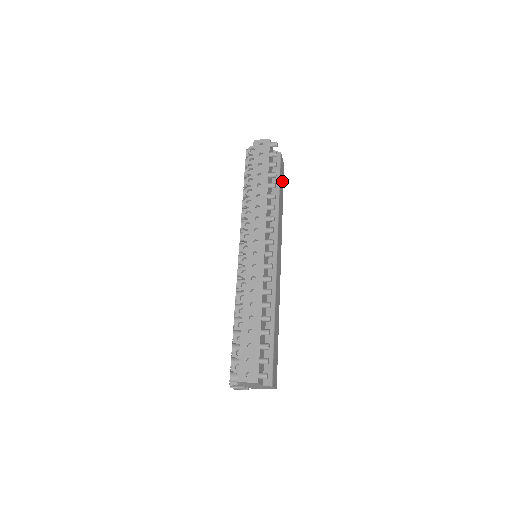
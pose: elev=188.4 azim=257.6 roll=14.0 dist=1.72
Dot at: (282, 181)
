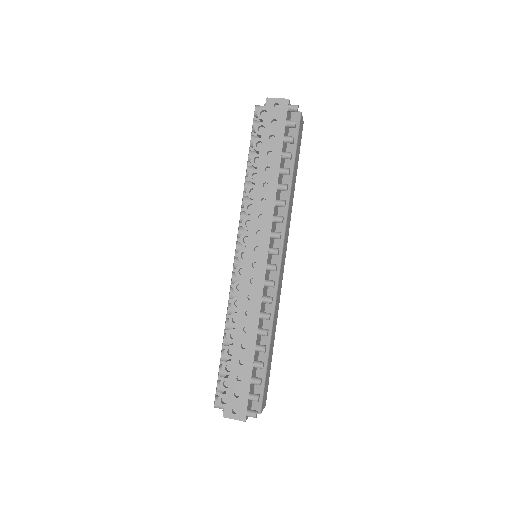
Dot at: (298, 149)
